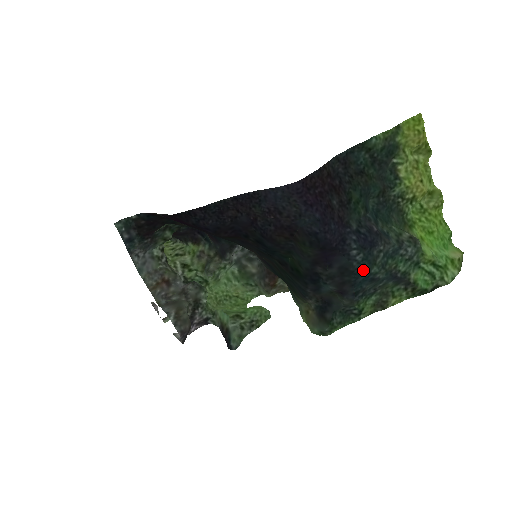
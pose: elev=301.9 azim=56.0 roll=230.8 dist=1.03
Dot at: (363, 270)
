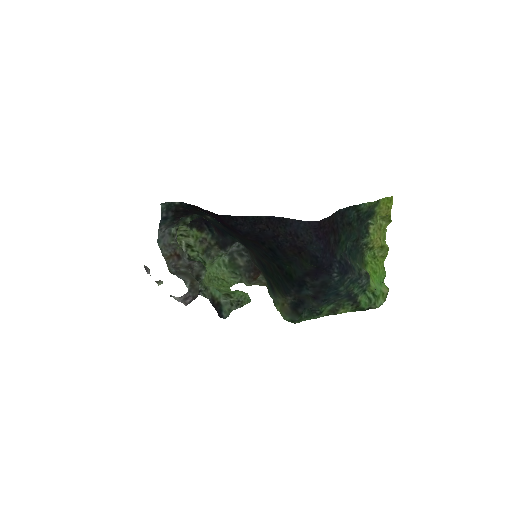
Dot at: (335, 287)
